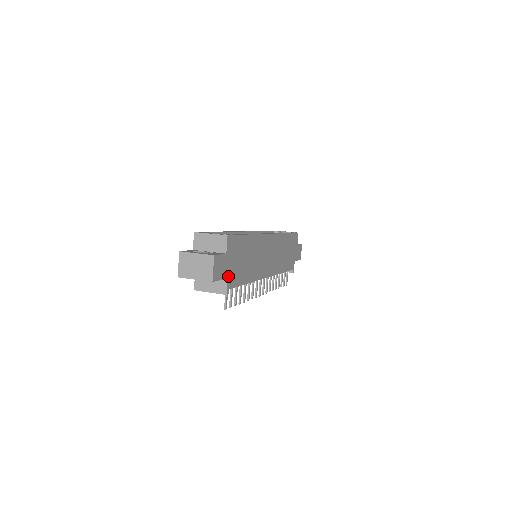
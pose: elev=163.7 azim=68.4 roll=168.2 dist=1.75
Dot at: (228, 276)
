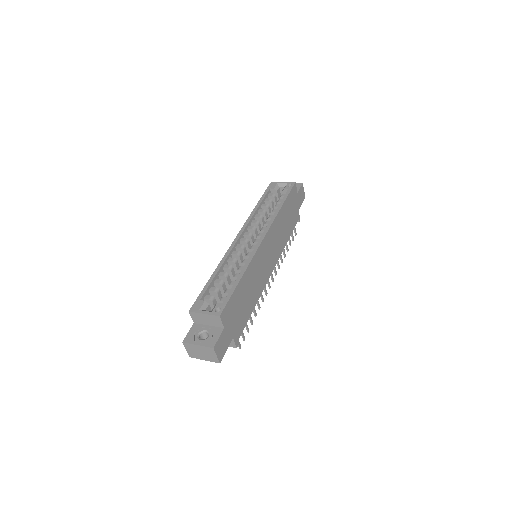
Dot at: (233, 336)
